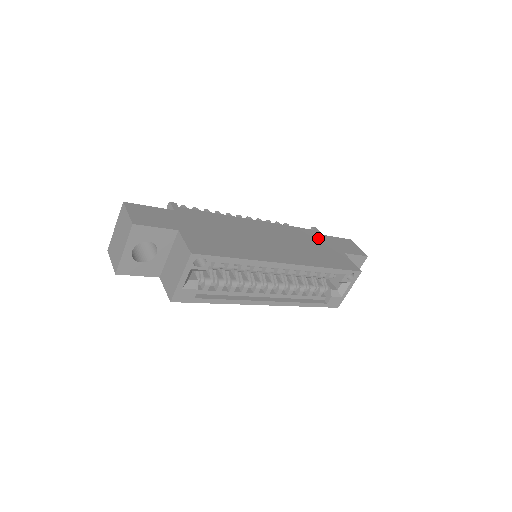
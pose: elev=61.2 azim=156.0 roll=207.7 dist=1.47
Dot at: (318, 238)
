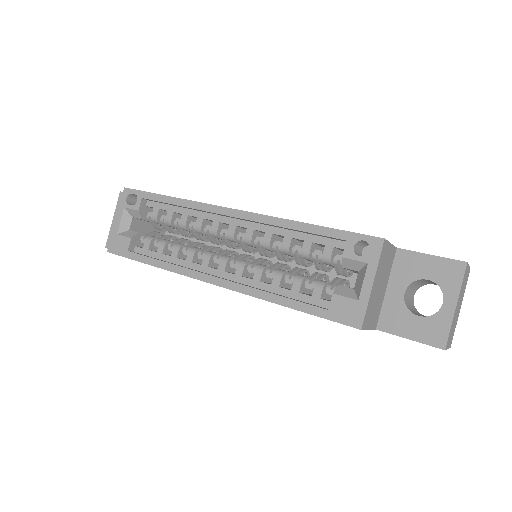
Dot at: occluded
